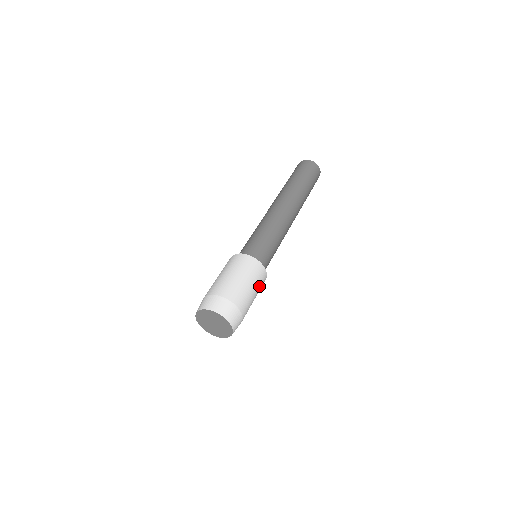
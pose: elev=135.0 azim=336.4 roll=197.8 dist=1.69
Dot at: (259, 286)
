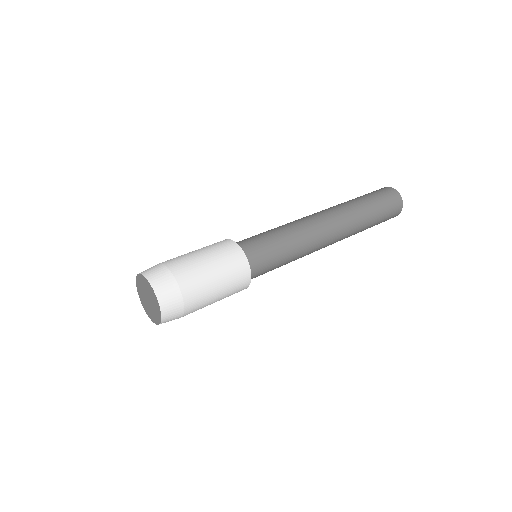
Dot at: (230, 291)
